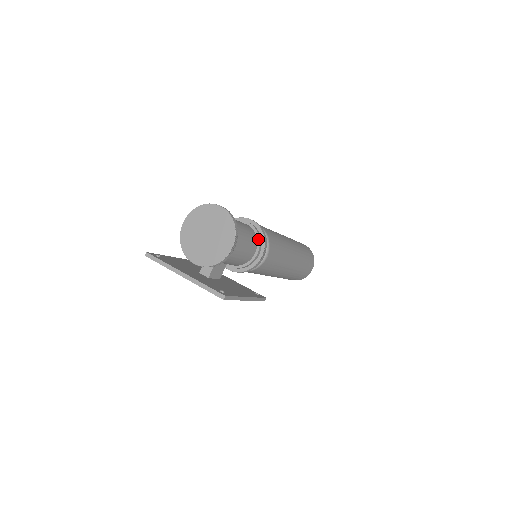
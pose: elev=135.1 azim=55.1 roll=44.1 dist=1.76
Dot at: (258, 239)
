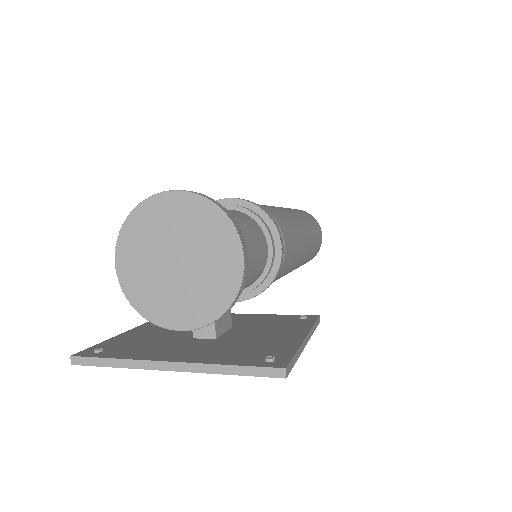
Dot at: (261, 224)
